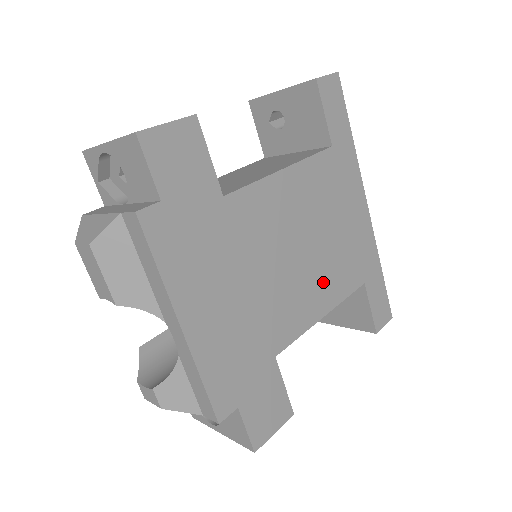
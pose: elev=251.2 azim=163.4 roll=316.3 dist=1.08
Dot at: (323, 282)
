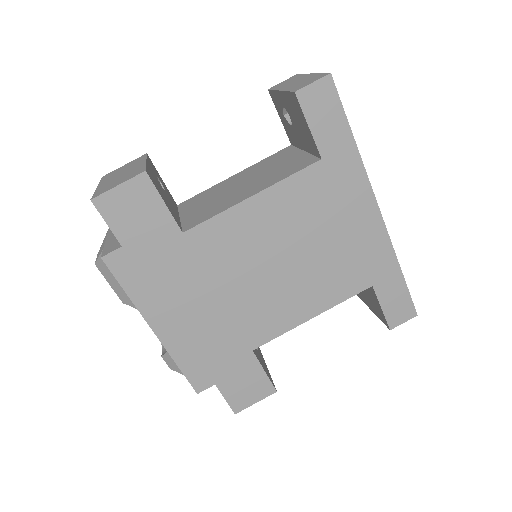
Dot at: (310, 289)
